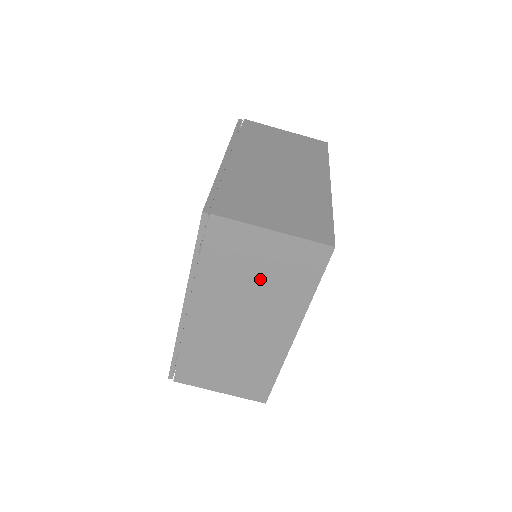
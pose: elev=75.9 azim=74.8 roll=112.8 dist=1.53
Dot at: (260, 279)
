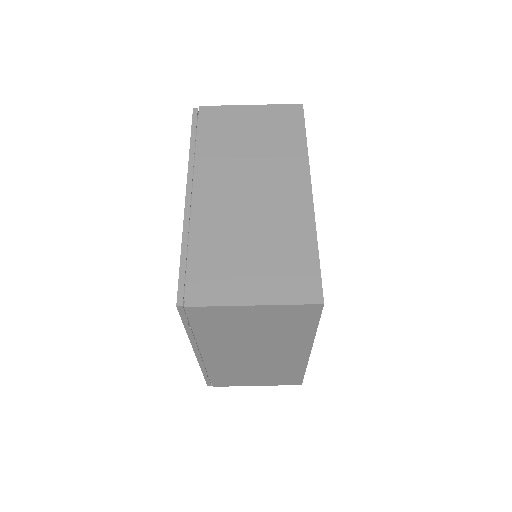
Dot at: (258, 331)
